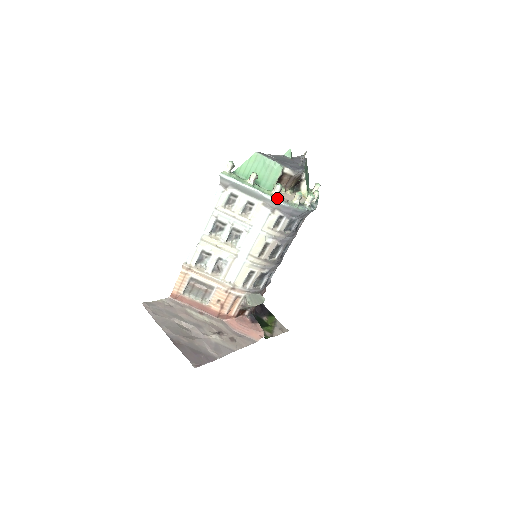
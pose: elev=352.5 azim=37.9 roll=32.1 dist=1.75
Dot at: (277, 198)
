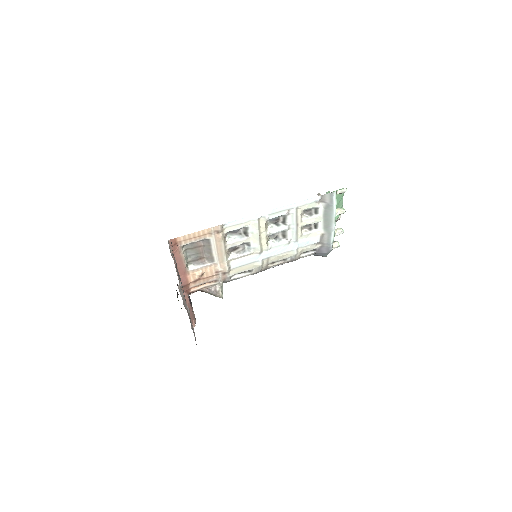
Dot at: occluded
